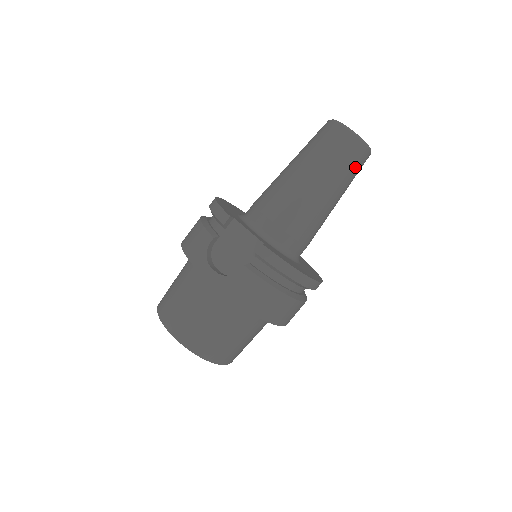
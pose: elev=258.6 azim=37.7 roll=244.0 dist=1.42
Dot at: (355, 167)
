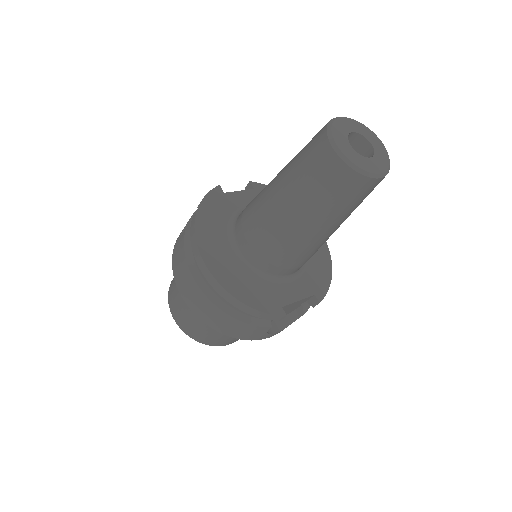
Dot at: occluded
